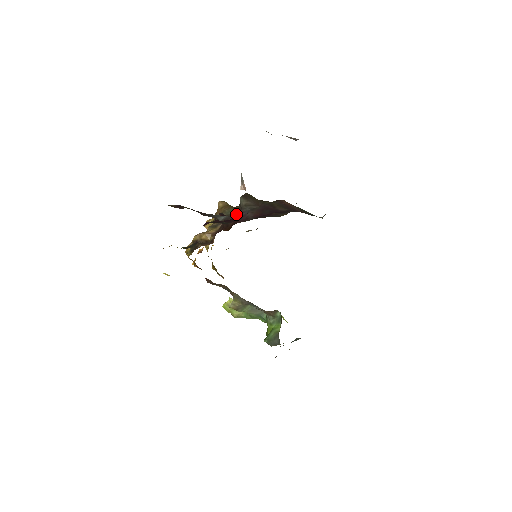
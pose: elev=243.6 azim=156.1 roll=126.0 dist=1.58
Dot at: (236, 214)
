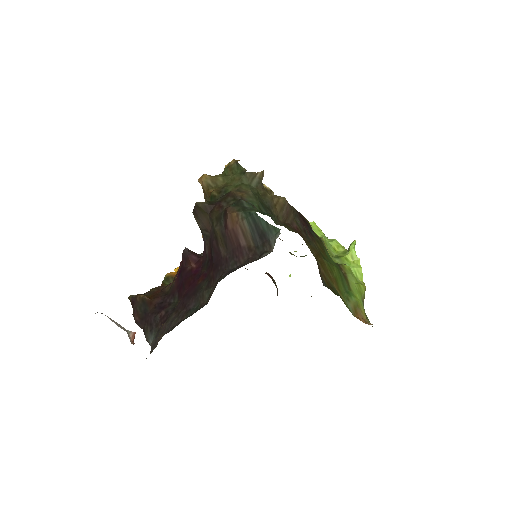
Dot at: occluded
